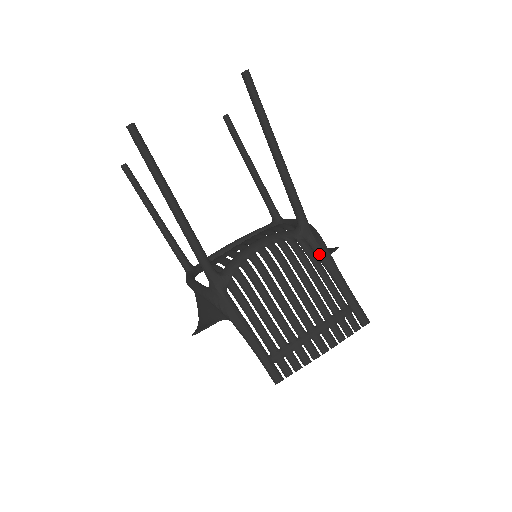
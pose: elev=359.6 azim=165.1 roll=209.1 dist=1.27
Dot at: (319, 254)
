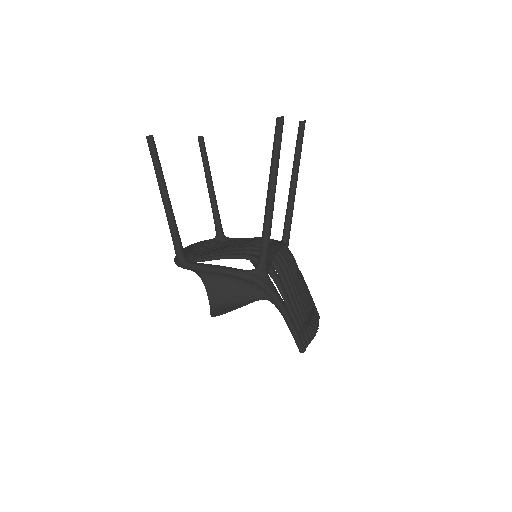
Dot at: occluded
